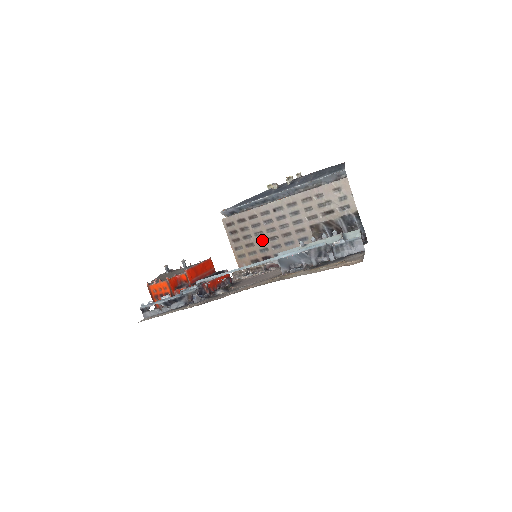
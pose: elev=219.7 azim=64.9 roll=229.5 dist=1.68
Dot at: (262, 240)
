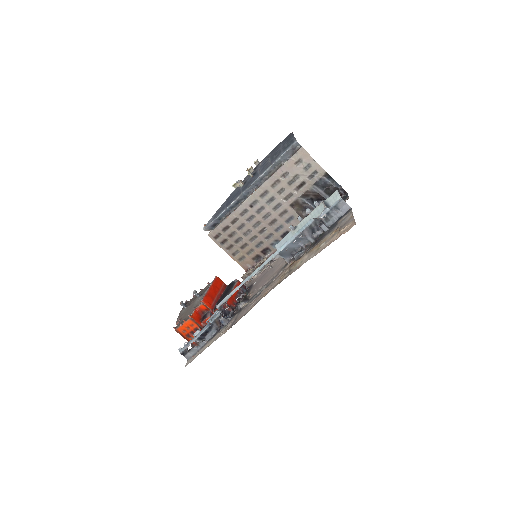
Dot at: (253, 237)
